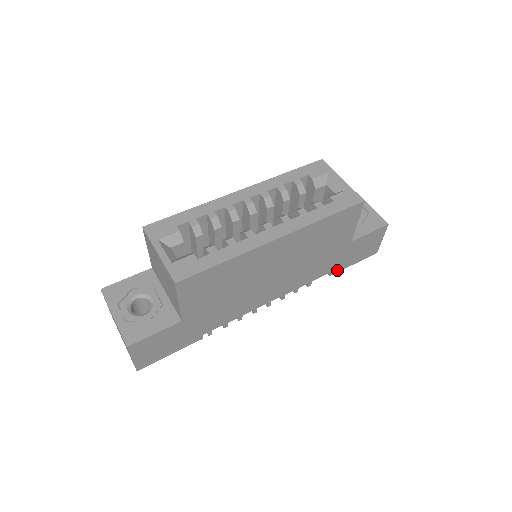
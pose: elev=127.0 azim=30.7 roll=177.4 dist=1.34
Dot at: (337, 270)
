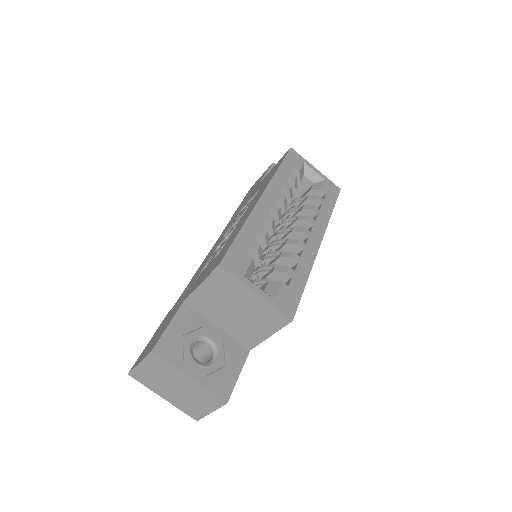
Dot at: occluded
